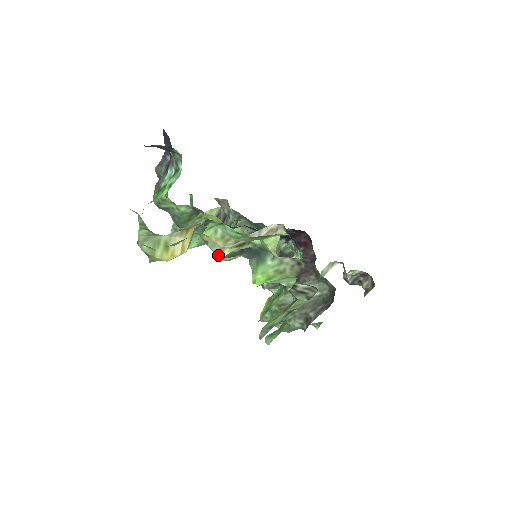
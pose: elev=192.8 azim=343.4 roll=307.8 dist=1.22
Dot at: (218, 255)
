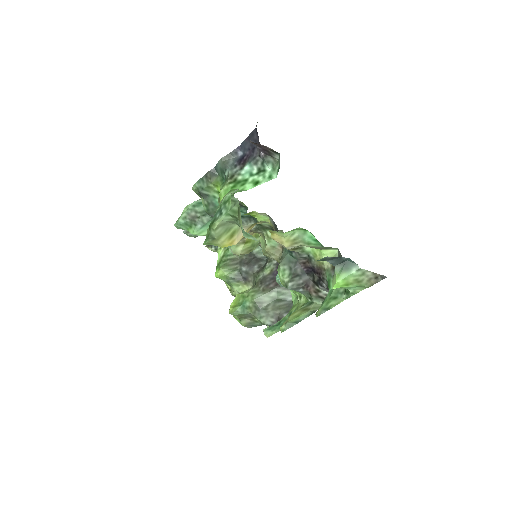
Dot at: (231, 248)
